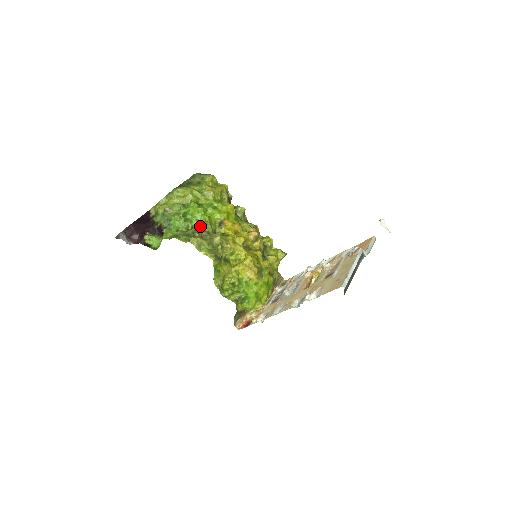
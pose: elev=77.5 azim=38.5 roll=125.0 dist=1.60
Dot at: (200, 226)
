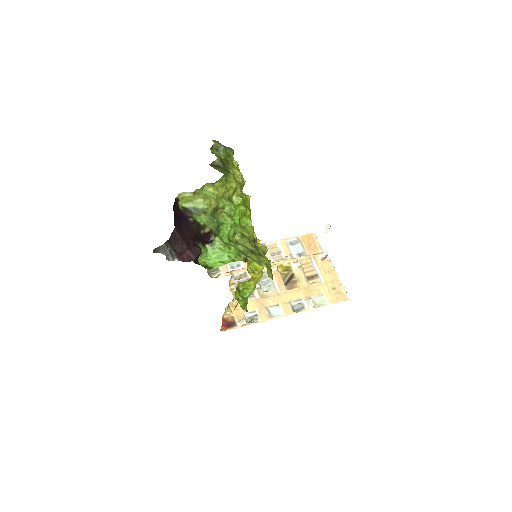
Dot at: (252, 235)
